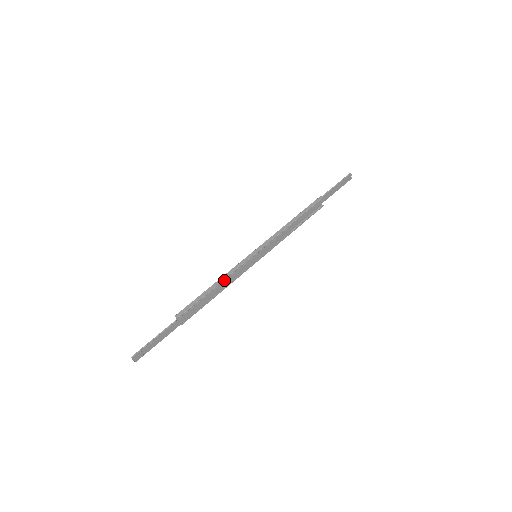
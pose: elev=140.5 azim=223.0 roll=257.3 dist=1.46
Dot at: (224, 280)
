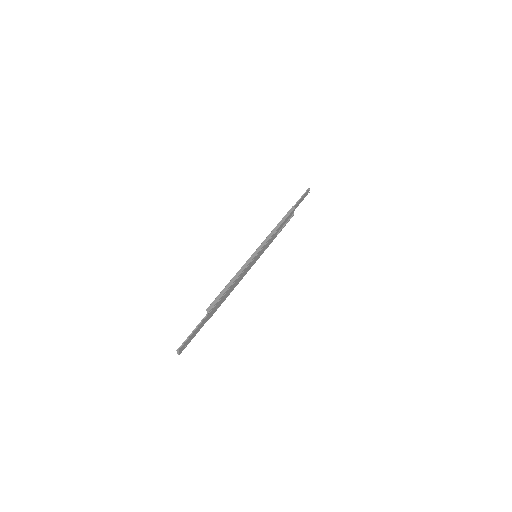
Dot at: (238, 277)
